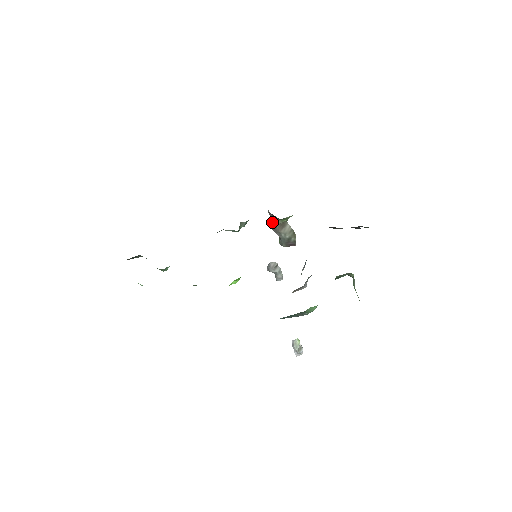
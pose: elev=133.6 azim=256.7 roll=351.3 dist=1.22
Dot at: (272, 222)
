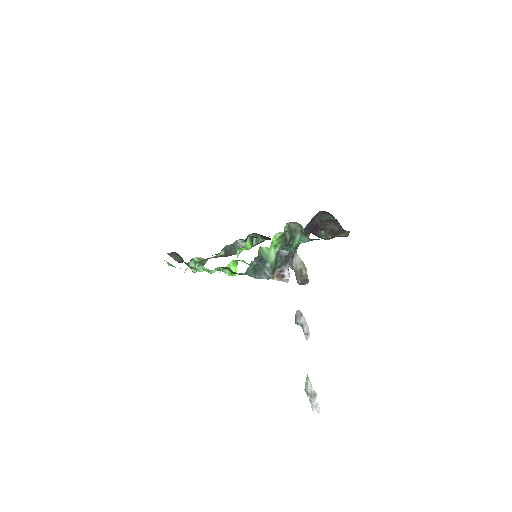
Dot at: occluded
